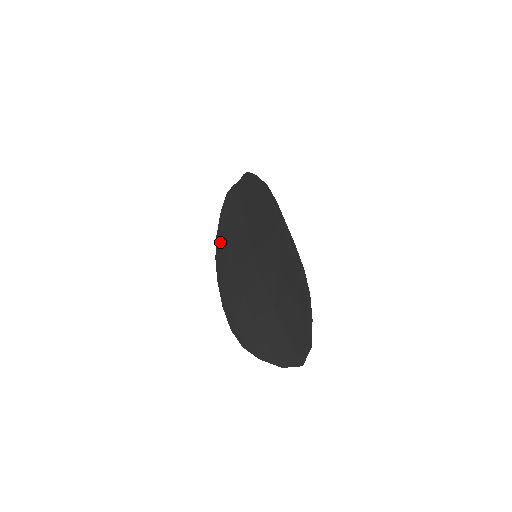
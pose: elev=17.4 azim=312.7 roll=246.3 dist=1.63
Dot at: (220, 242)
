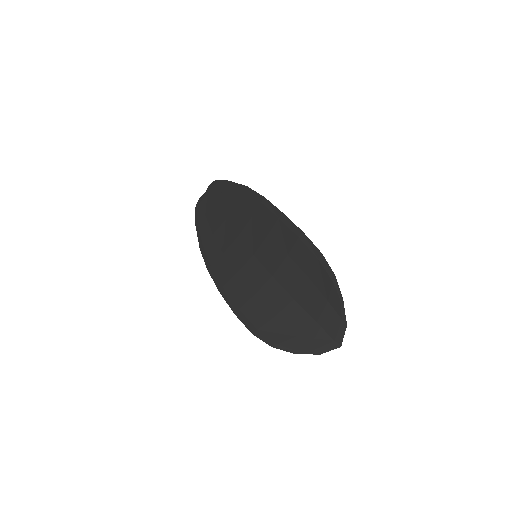
Dot at: (207, 253)
